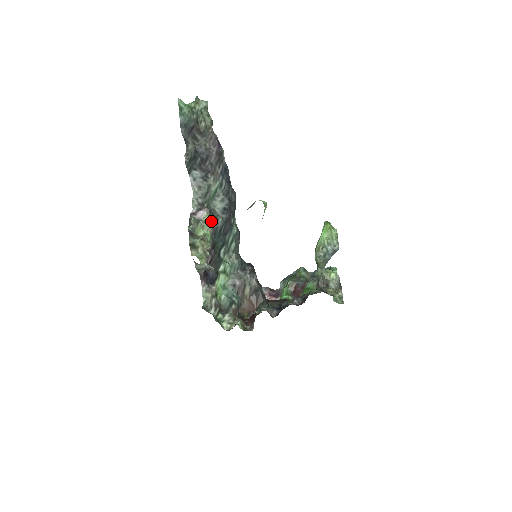
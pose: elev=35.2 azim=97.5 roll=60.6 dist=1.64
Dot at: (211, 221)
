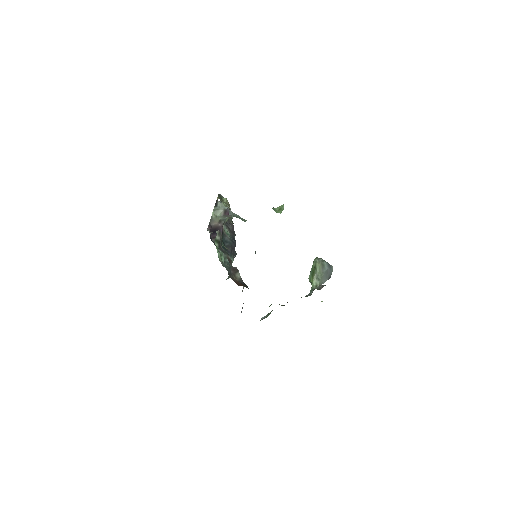
Dot at: occluded
